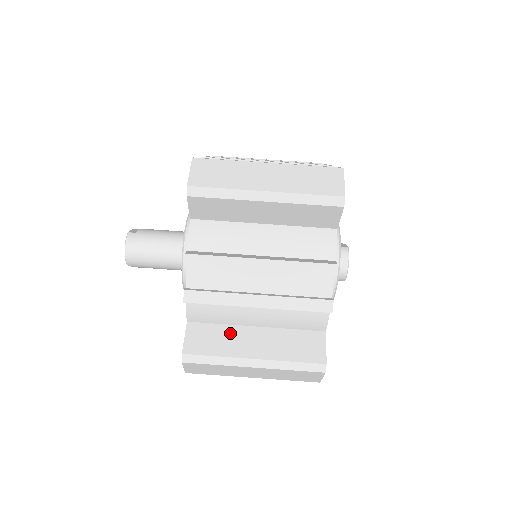
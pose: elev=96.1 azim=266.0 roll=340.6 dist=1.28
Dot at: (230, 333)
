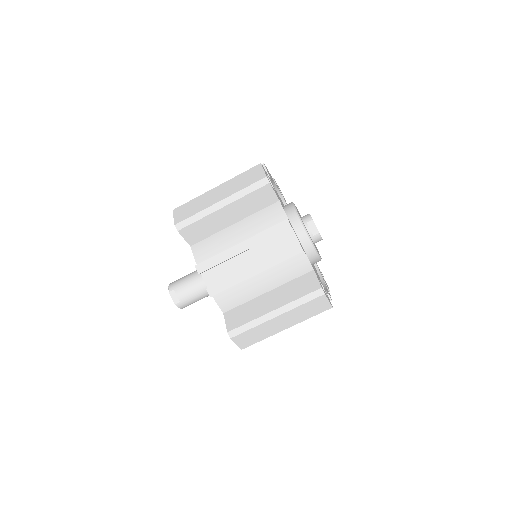
Dot at: occluded
